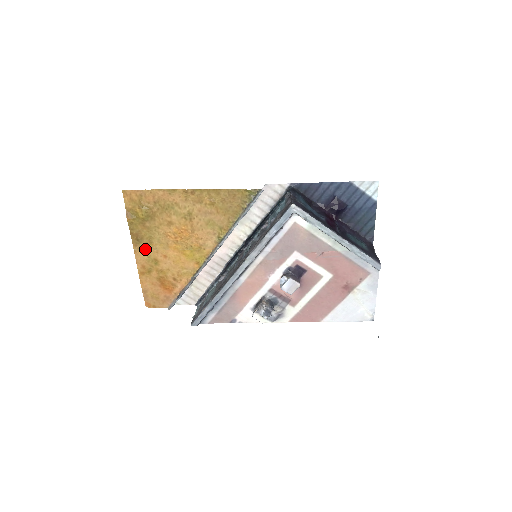
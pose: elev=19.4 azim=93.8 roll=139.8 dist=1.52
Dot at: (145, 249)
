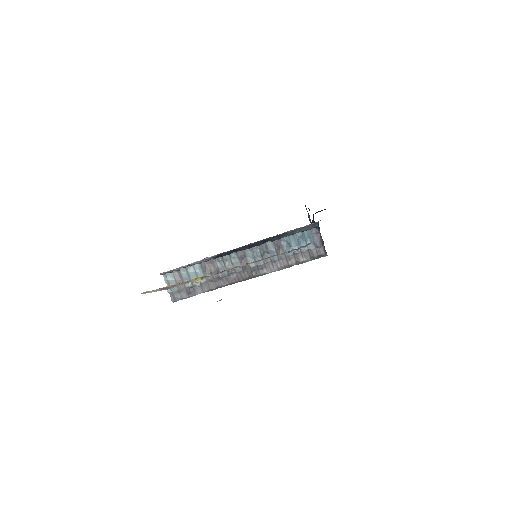
Dot at: occluded
